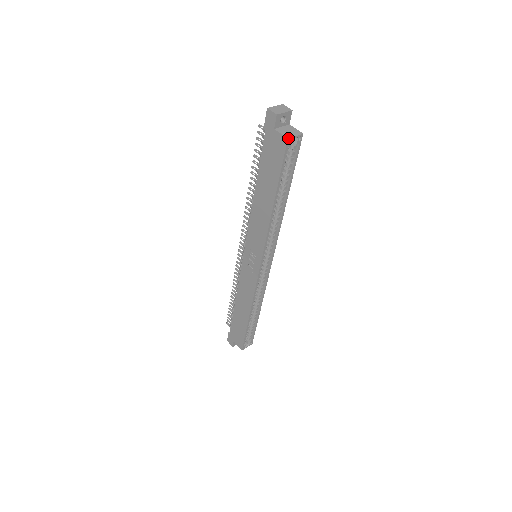
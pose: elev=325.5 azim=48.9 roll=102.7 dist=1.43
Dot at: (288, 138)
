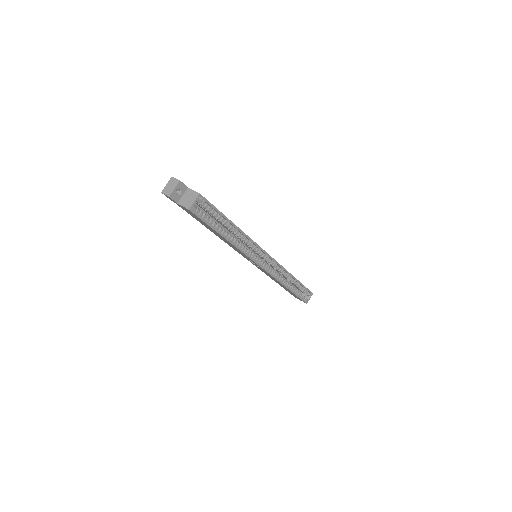
Dot at: (189, 209)
